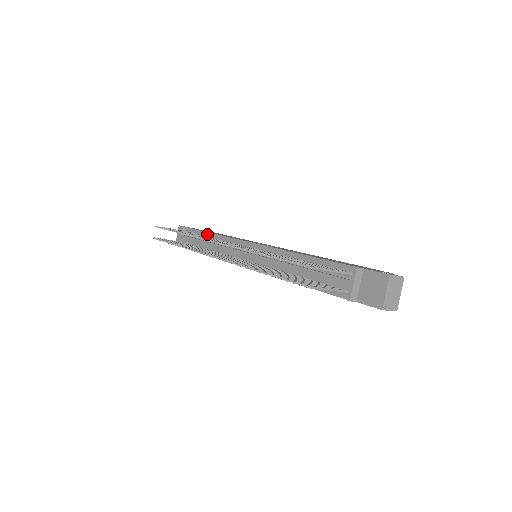
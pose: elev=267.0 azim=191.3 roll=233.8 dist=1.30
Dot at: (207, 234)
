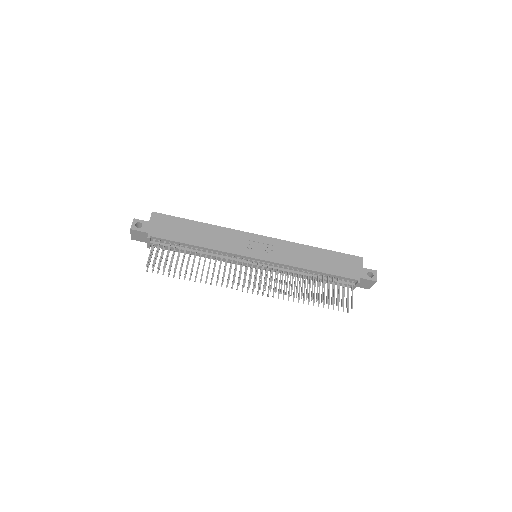
Dot at: (194, 247)
